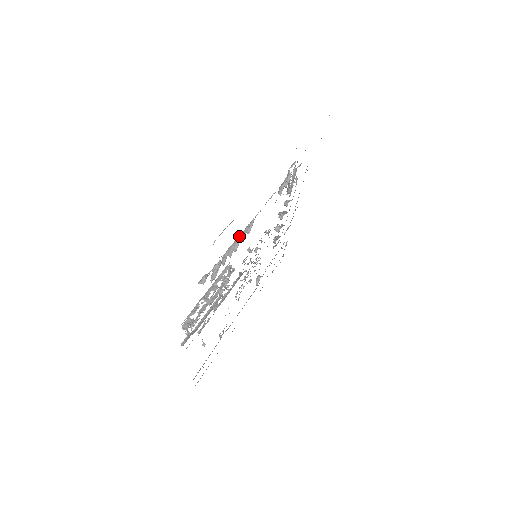
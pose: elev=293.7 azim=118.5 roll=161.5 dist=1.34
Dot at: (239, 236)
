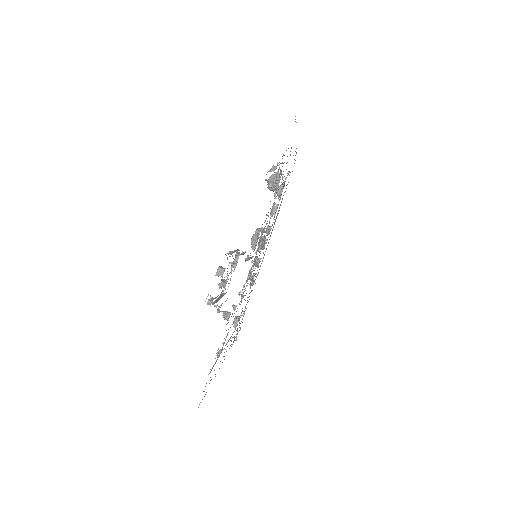
Dot at: occluded
